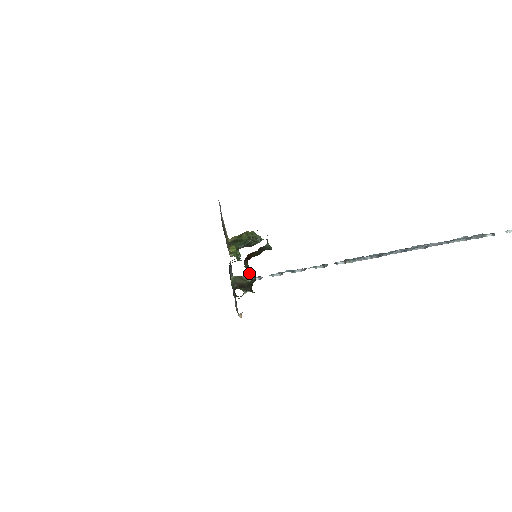
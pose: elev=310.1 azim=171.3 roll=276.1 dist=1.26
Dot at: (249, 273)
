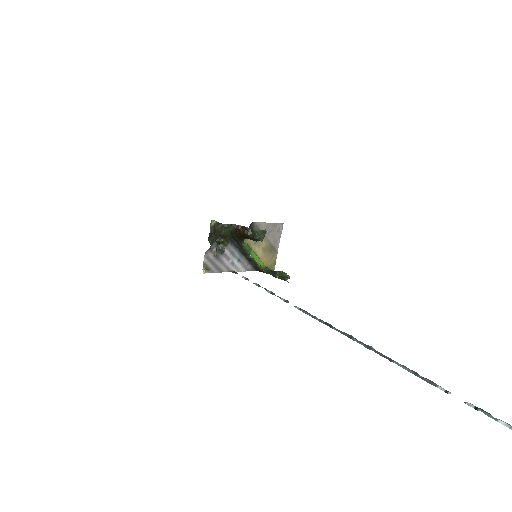
Dot at: (225, 227)
